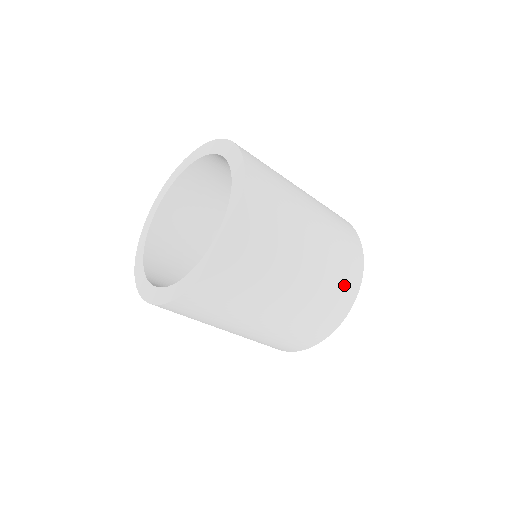
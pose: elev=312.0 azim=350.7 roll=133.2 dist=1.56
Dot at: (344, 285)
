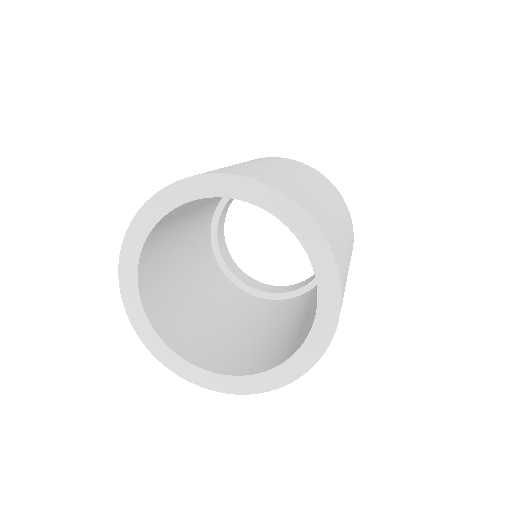
Dot at: (352, 234)
